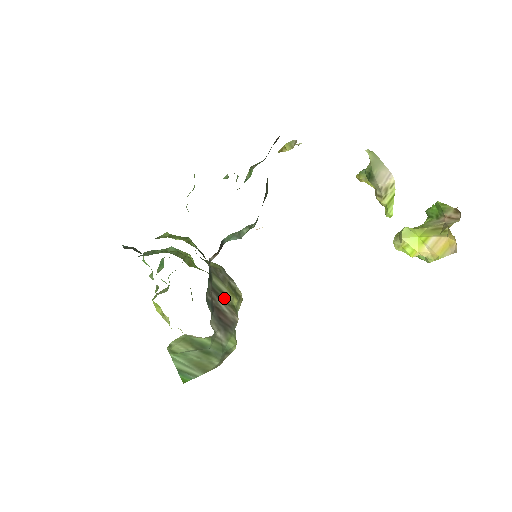
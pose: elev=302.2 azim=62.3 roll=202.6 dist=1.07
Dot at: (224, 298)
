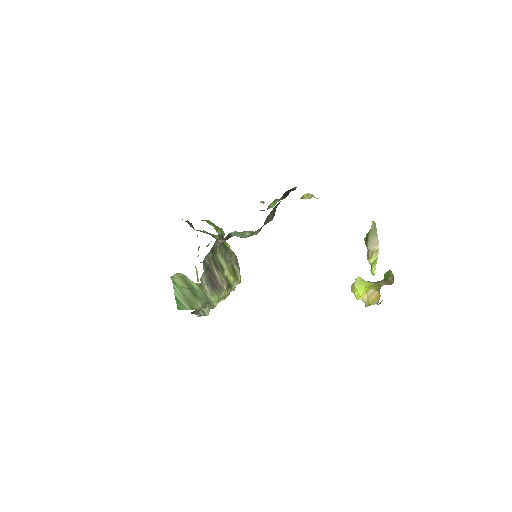
Dot at: (220, 269)
